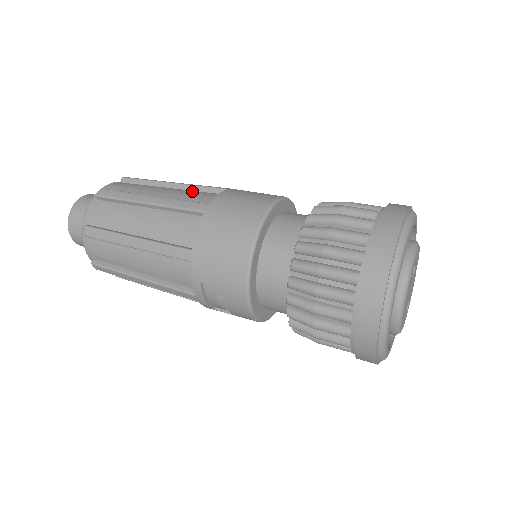
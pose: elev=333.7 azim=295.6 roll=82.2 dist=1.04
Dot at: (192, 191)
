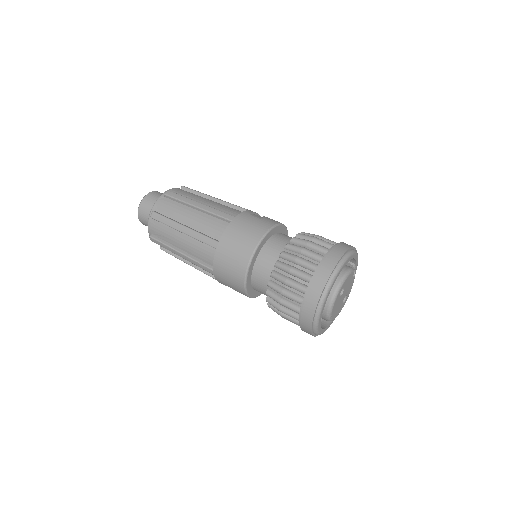
Dot at: (209, 217)
